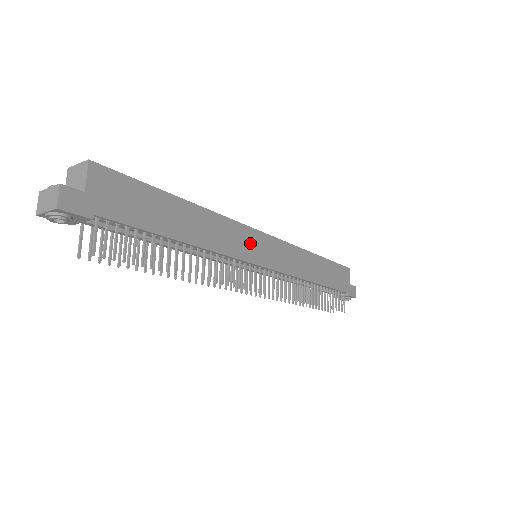
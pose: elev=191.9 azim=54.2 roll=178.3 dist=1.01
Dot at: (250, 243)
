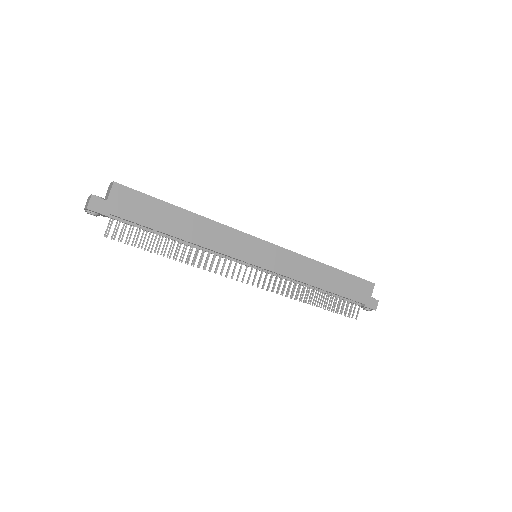
Dot at: (245, 246)
